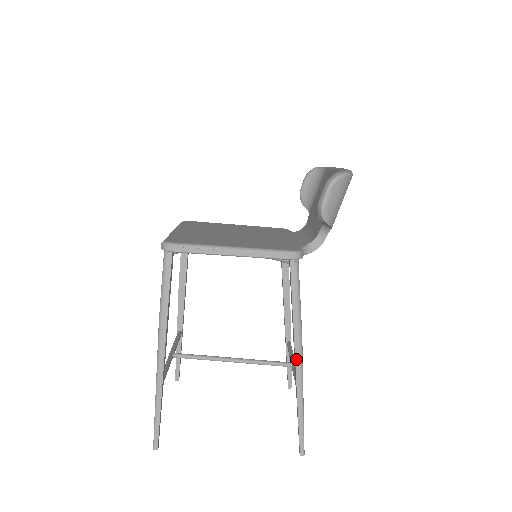
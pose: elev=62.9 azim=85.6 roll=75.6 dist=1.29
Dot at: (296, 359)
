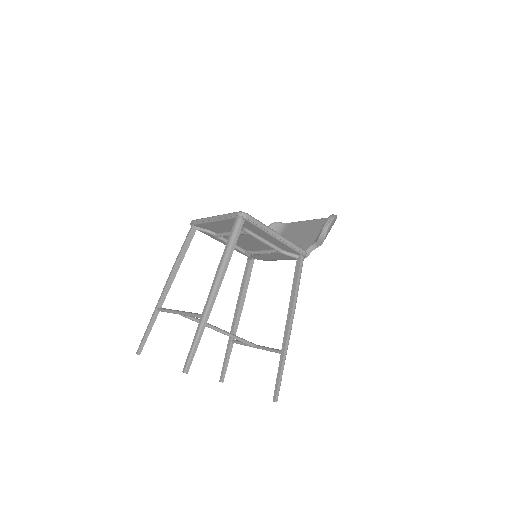
Dot at: (290, 323)
